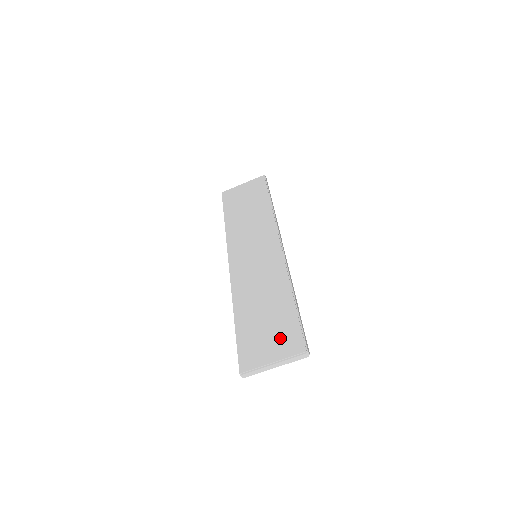
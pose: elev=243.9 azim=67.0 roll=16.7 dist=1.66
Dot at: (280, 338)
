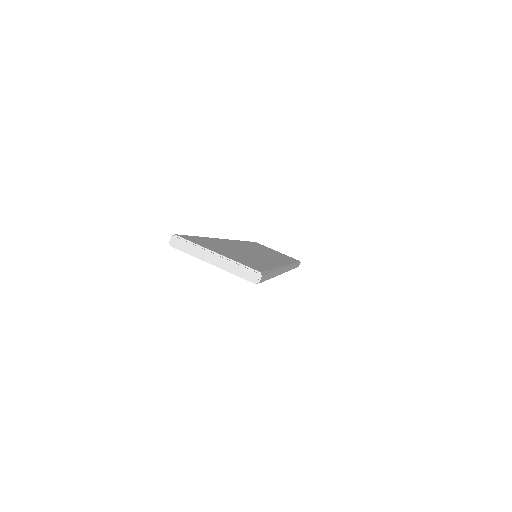
Dot at: (240, 258)
